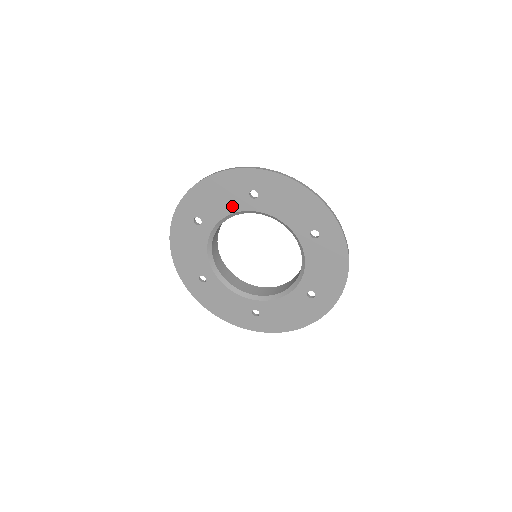
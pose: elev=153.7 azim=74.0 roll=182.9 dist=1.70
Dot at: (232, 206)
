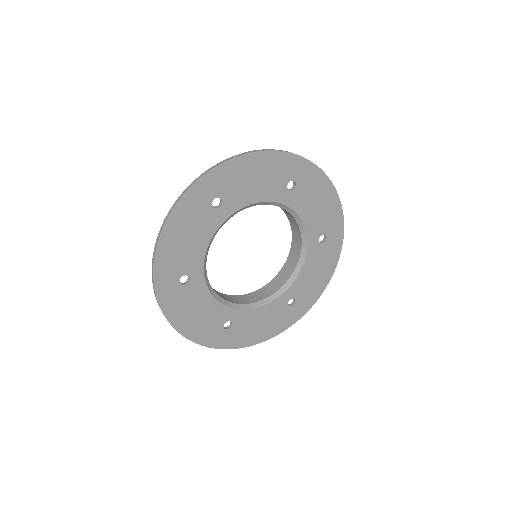
Dot at: (206, 233)
